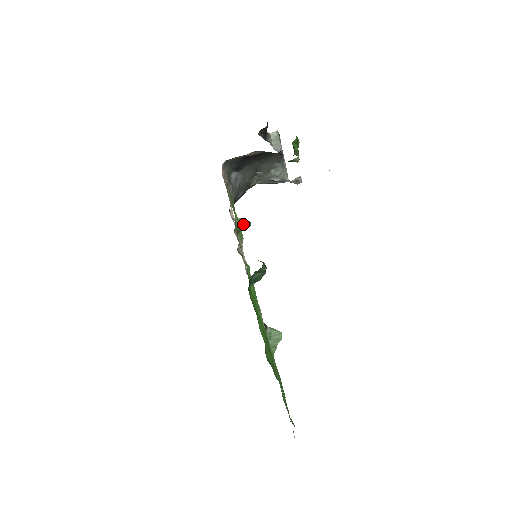
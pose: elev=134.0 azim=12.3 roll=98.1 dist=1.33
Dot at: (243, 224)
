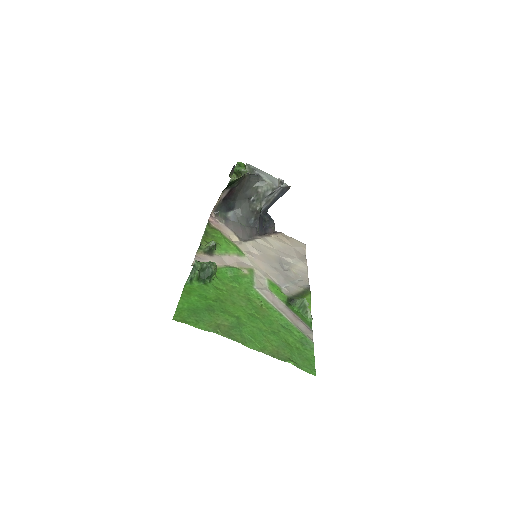
Dot at: (209, 245)
